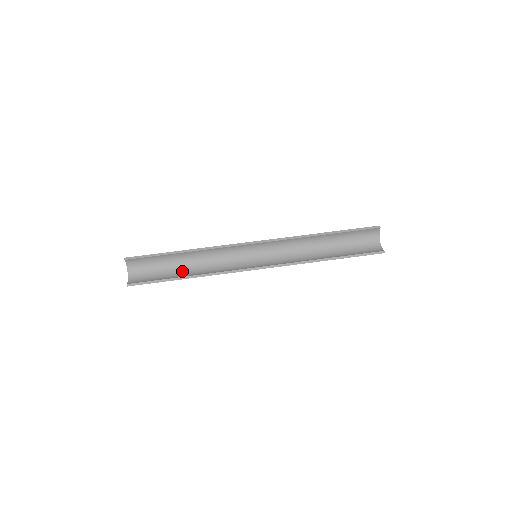
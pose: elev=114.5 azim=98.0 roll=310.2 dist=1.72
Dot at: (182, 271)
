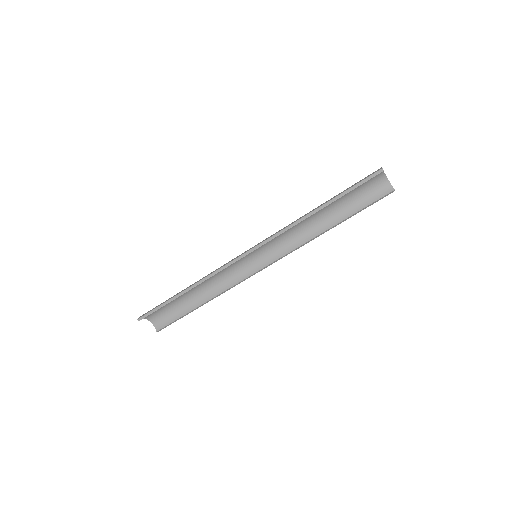
Dot at: (194, 298)
